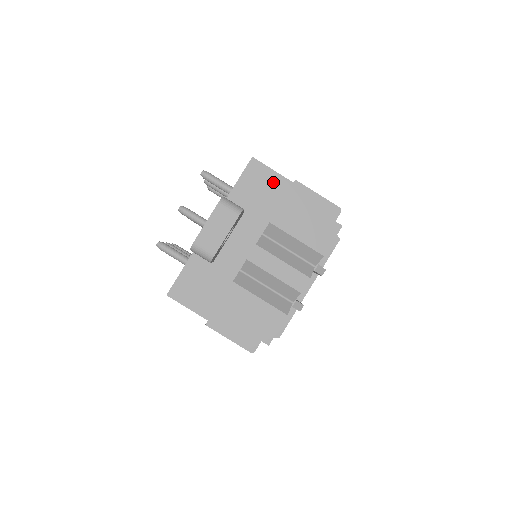
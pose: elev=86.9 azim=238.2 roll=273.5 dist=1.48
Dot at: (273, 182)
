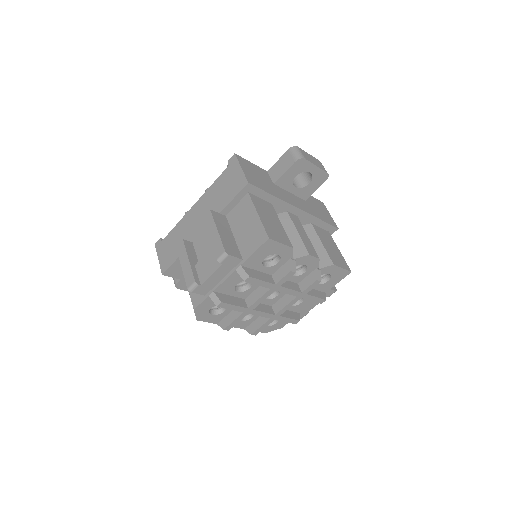
Dot at: (328, 216)
